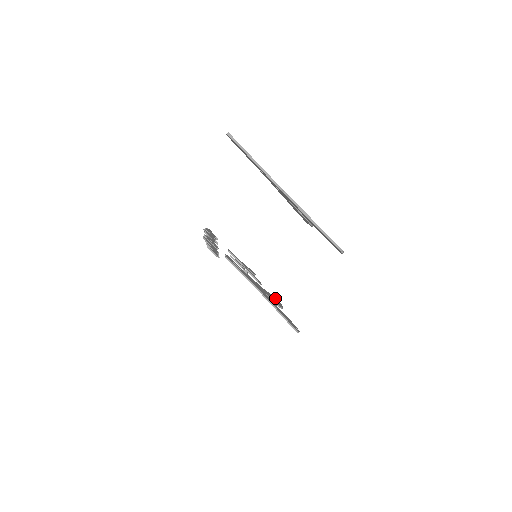
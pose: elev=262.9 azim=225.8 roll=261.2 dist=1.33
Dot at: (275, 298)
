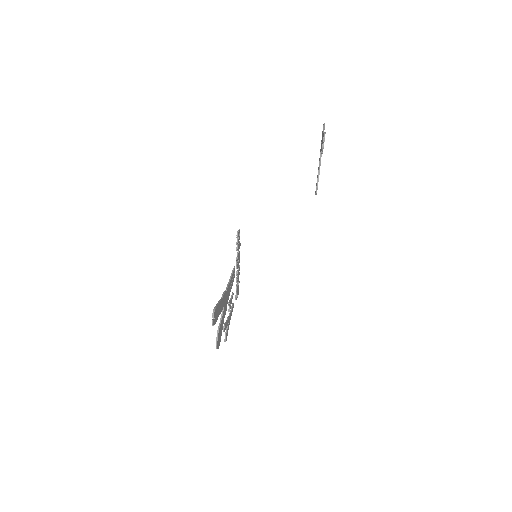
Dot at: occluded
